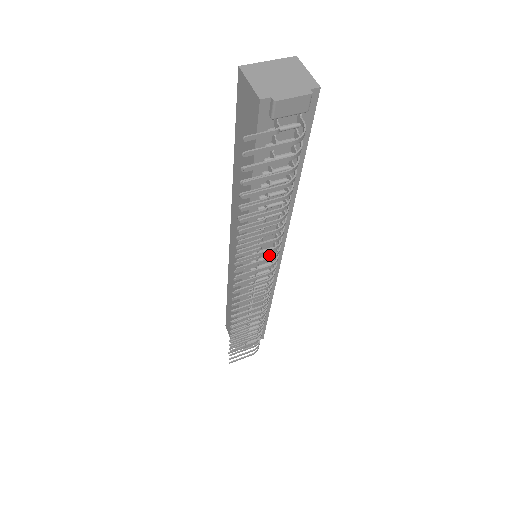
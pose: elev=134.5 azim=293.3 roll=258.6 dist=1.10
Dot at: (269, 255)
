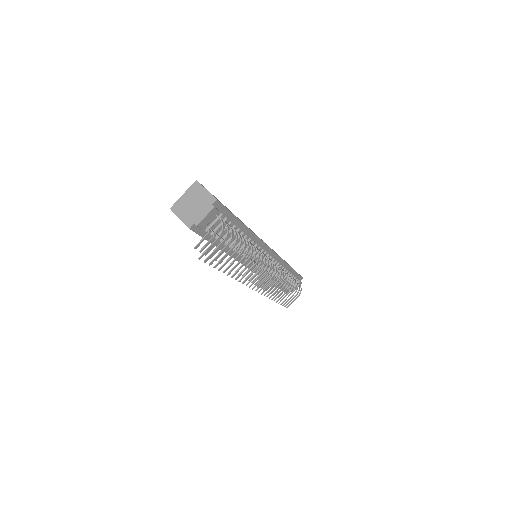
Dot at: occluded
